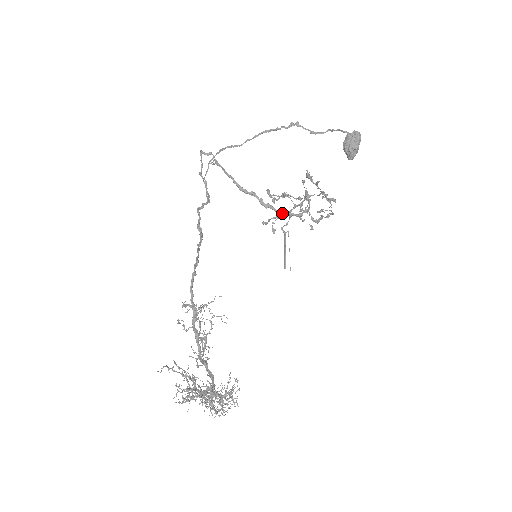
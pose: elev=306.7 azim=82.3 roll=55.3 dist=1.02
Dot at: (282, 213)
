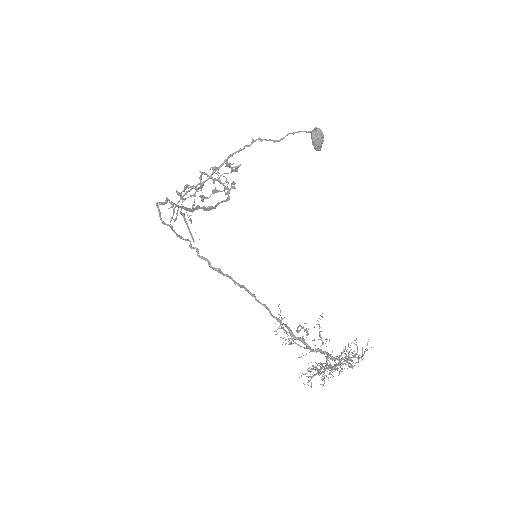
Dot at: (216, 206)
